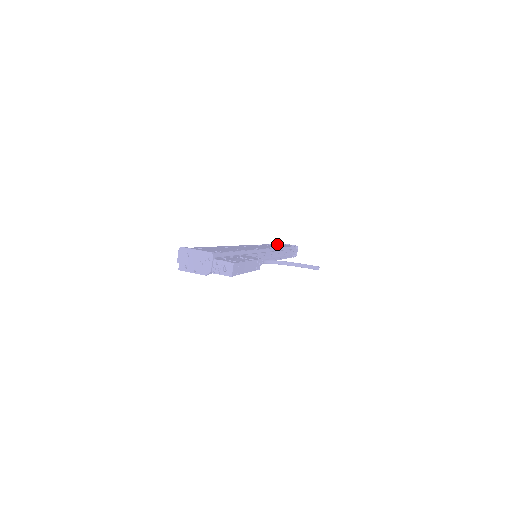
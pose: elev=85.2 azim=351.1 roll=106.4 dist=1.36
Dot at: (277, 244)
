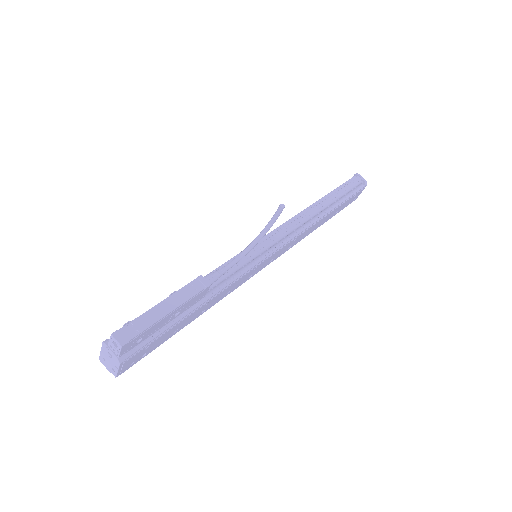
Dot at: occluded
